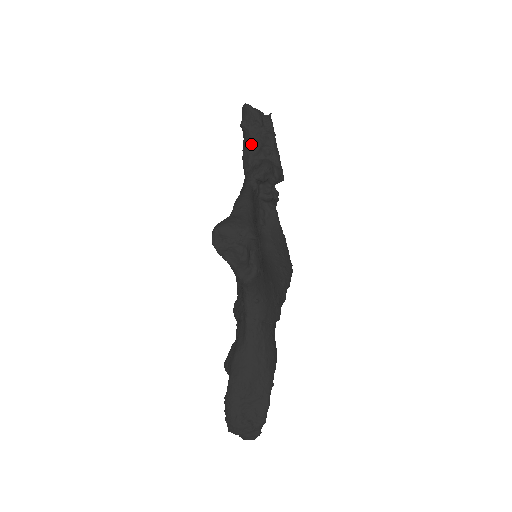
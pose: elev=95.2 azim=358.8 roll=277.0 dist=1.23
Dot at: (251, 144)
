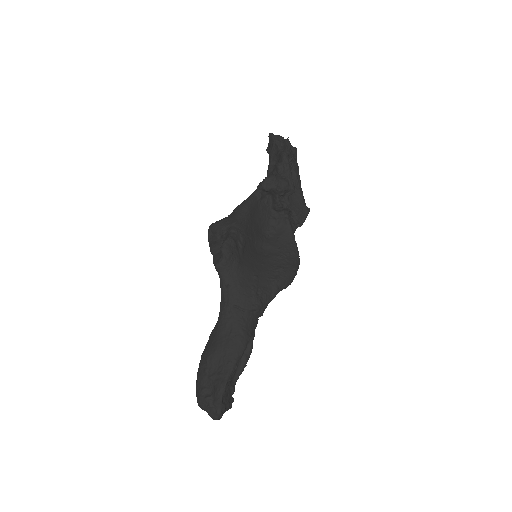
Dot at: (270, 164)
